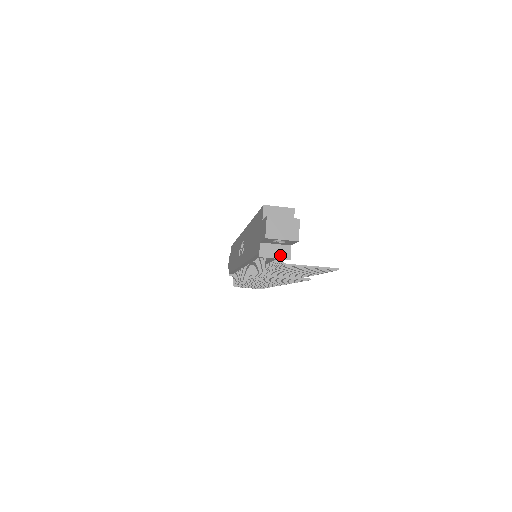
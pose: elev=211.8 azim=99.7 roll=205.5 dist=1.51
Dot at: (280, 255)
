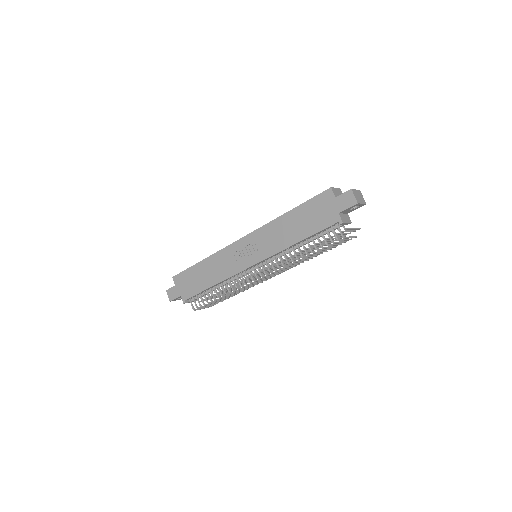
Dot at: (348, 221)
